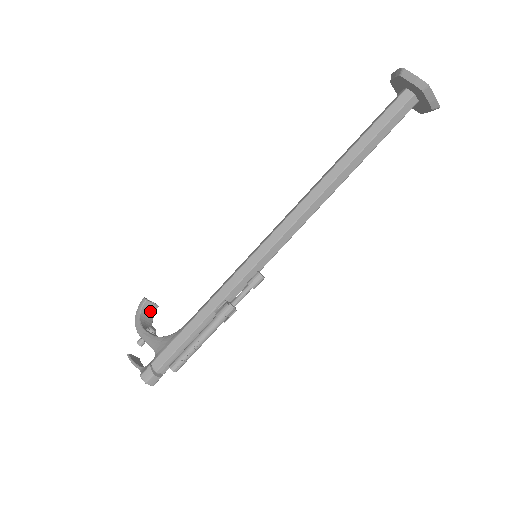
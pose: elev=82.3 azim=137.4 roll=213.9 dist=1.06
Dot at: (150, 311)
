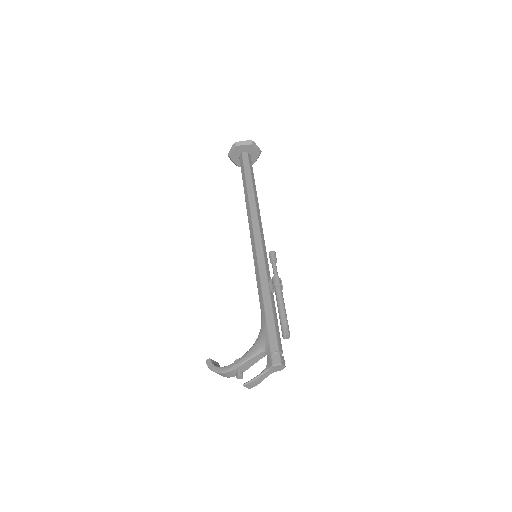
Dot at: (218, 366)
